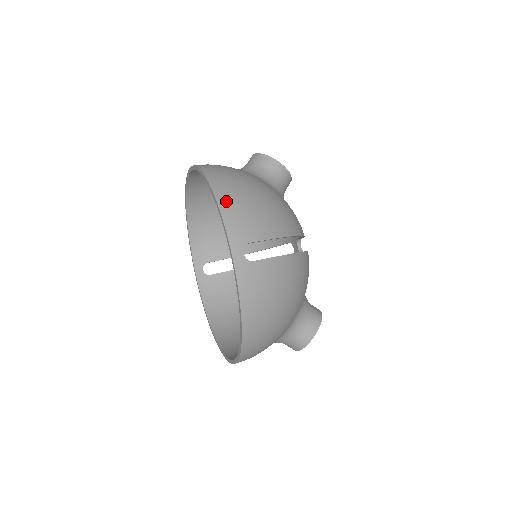
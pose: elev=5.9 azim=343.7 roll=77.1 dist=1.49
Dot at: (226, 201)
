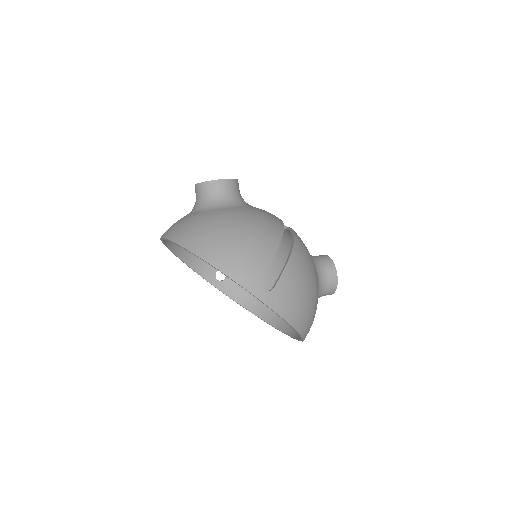
Dot at: (222, 262)
